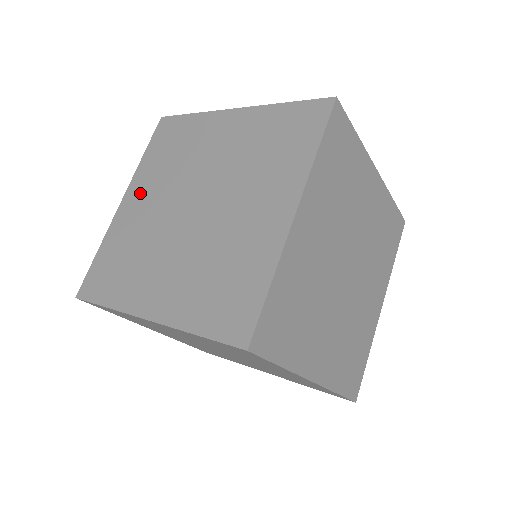
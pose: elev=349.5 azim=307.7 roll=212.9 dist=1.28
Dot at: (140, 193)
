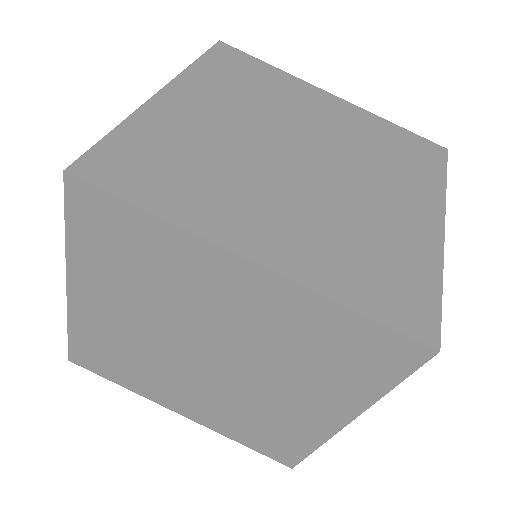
Dot at: occluded
